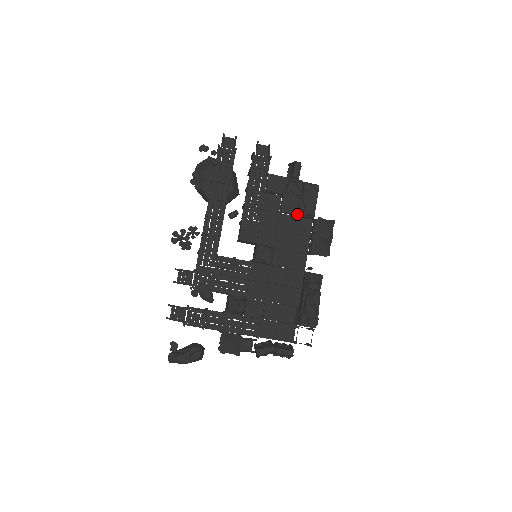
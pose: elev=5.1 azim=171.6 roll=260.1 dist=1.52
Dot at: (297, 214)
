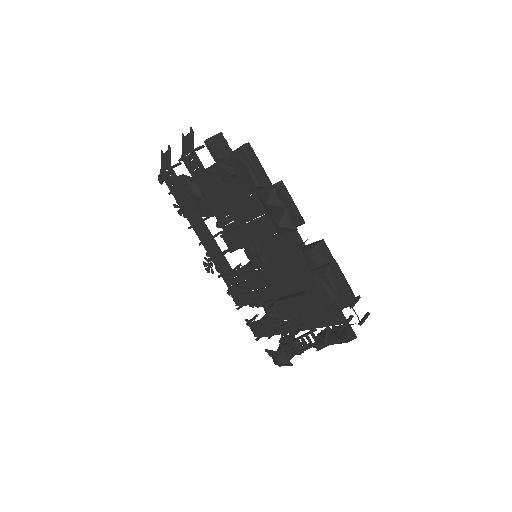
Dot at: (248, 196)
